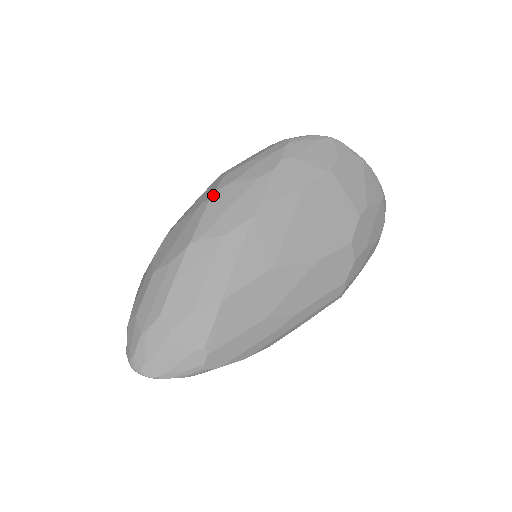
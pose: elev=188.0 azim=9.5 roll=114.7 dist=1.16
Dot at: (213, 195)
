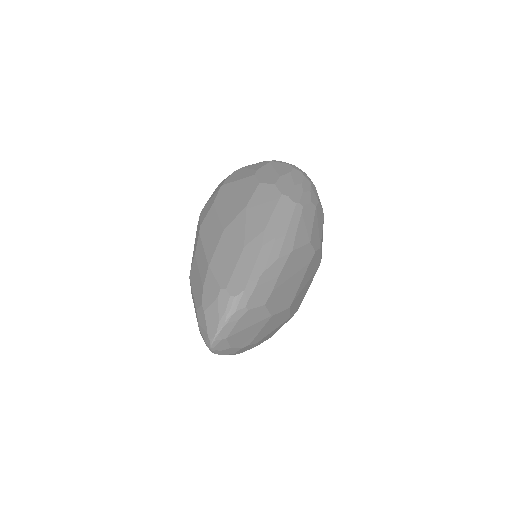
Dot at: occluded
